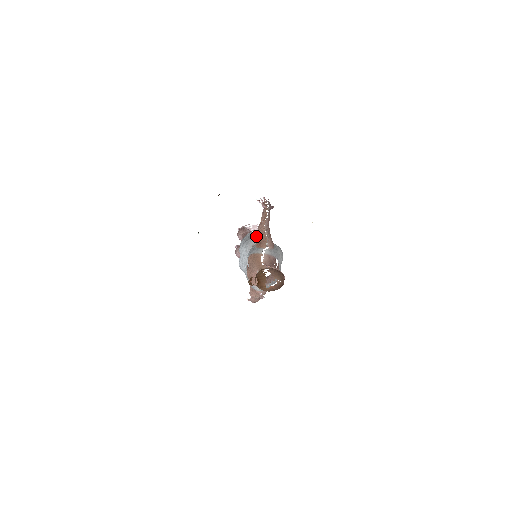
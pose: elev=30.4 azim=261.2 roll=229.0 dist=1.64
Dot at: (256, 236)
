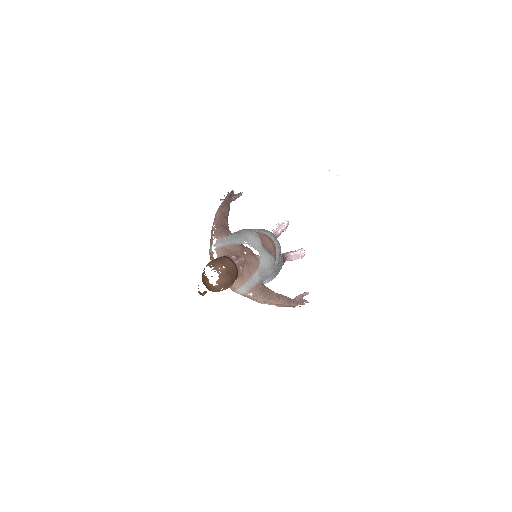
Dot at: occluded
